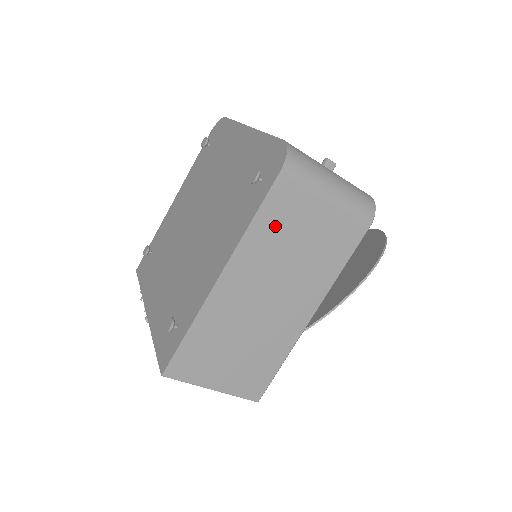
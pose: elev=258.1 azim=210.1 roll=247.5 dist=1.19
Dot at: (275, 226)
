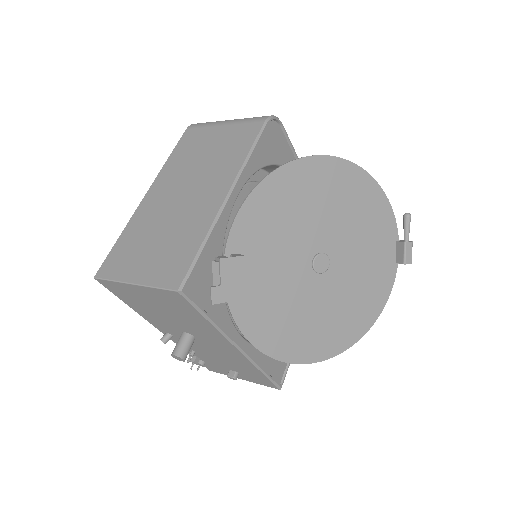
Dot at: (186, 153)
